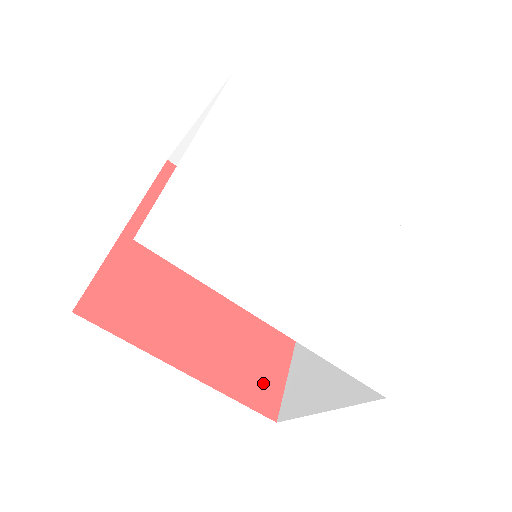
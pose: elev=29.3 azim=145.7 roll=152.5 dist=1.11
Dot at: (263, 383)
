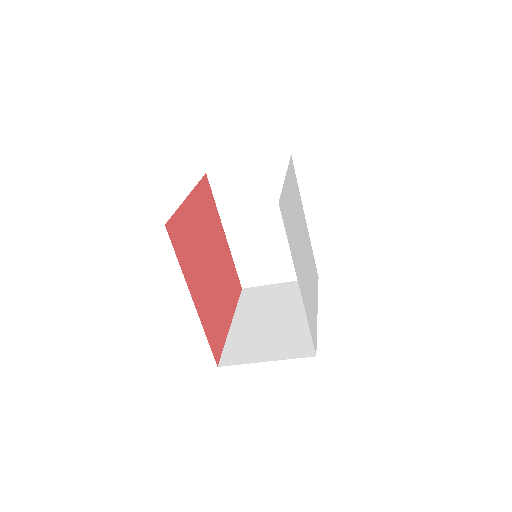
Dot at: (217, 339)
